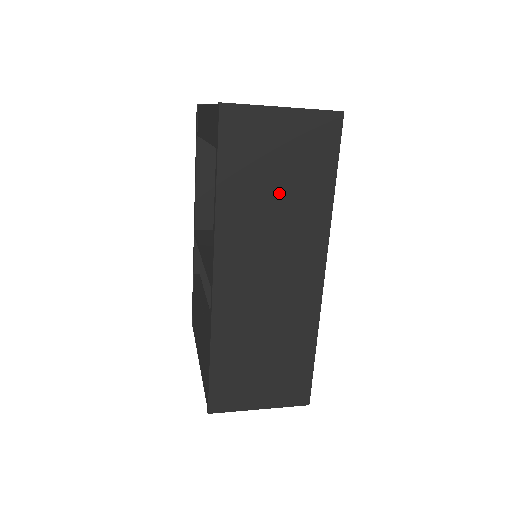
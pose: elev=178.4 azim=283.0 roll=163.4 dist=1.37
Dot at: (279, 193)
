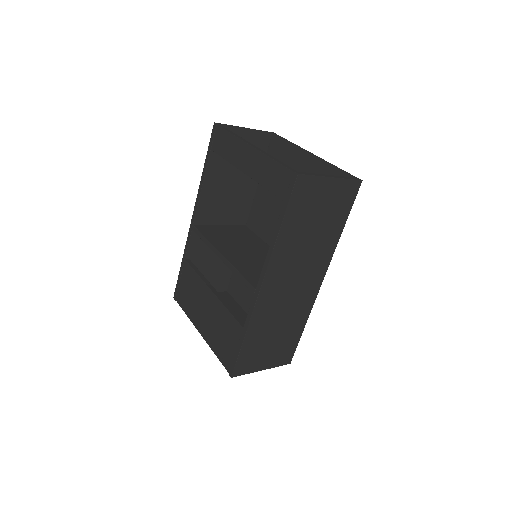
Dot at: (313, 232)
